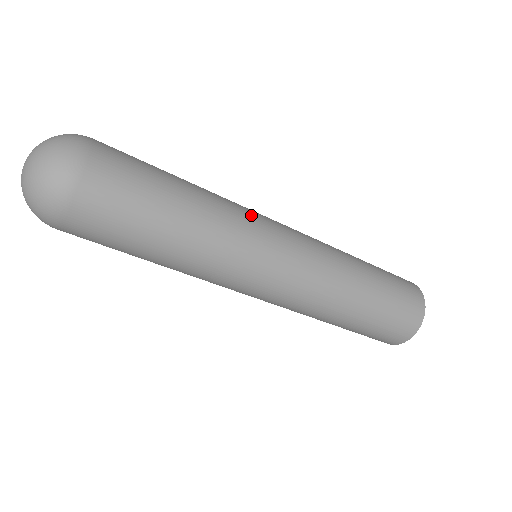
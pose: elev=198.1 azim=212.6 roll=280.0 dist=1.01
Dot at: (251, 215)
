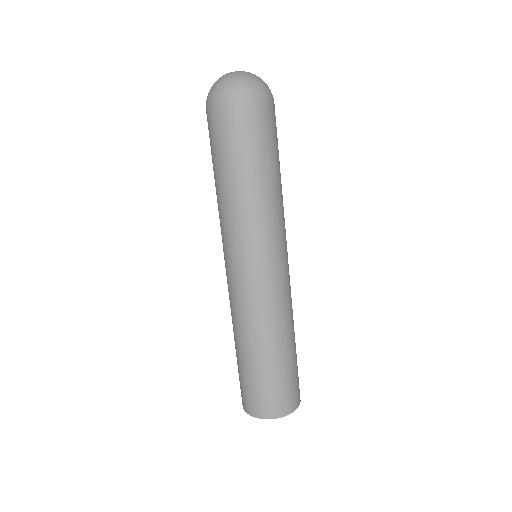
Dot at: occluded
